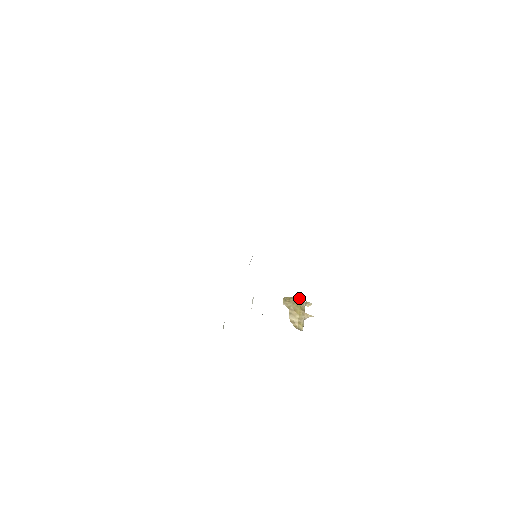
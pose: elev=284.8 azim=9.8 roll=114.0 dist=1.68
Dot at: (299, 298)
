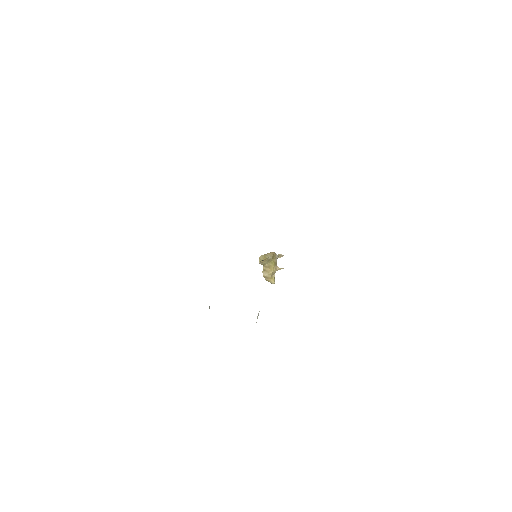
Dot at: (273, 254)
